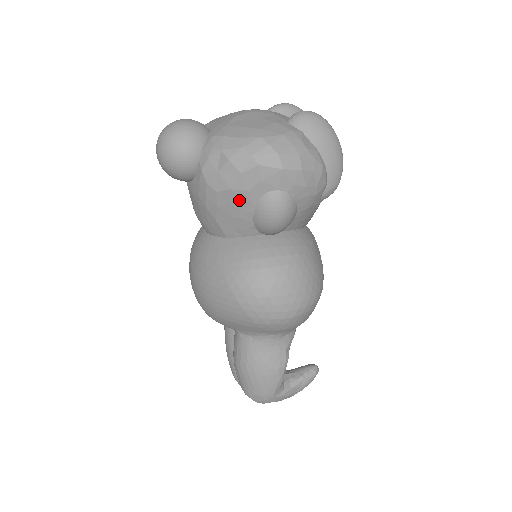
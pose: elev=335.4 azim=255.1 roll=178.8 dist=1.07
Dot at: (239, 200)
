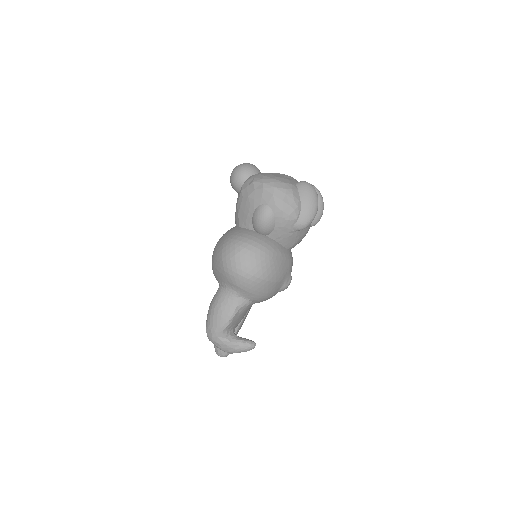
Dot at: (249, 204)
